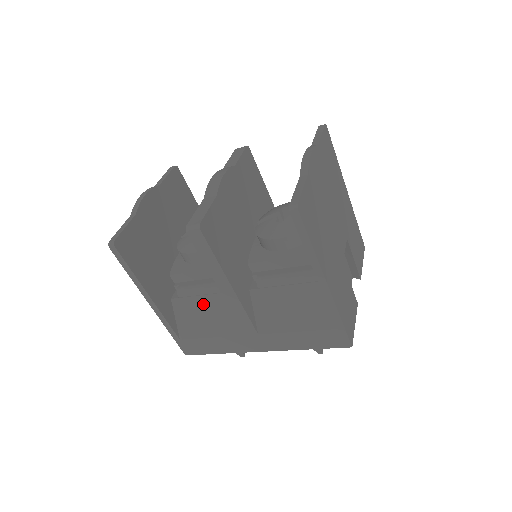
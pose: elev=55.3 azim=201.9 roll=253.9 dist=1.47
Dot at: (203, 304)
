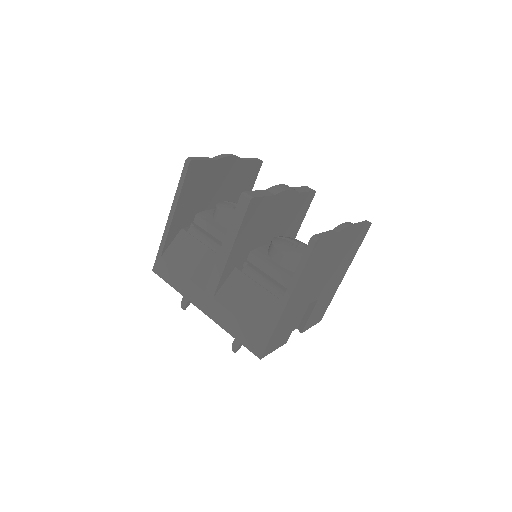
Dot at: (198, 249)
